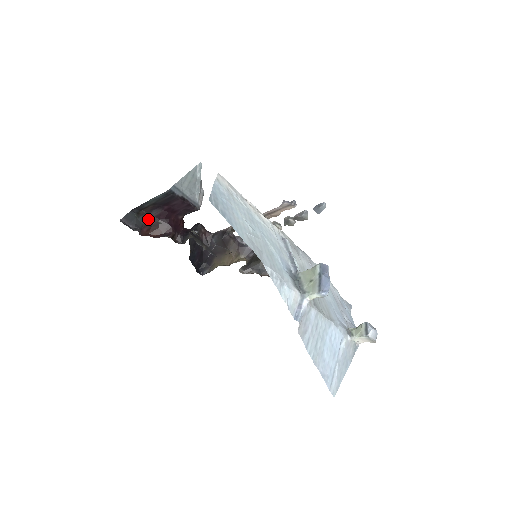
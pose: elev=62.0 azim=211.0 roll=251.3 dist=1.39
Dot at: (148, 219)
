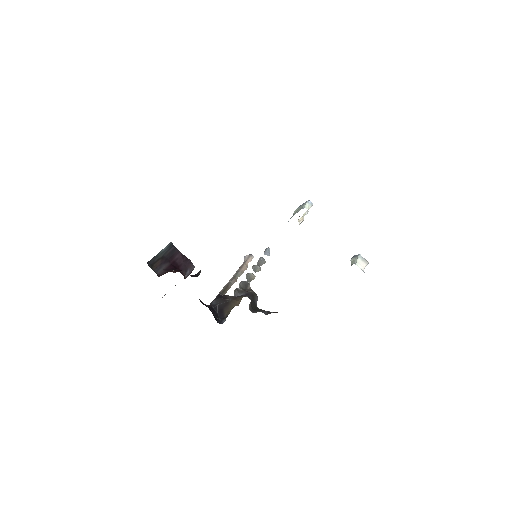
Dot at: (160, 273)
